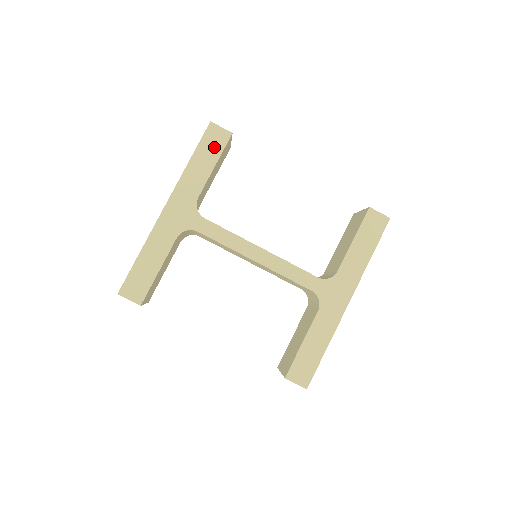
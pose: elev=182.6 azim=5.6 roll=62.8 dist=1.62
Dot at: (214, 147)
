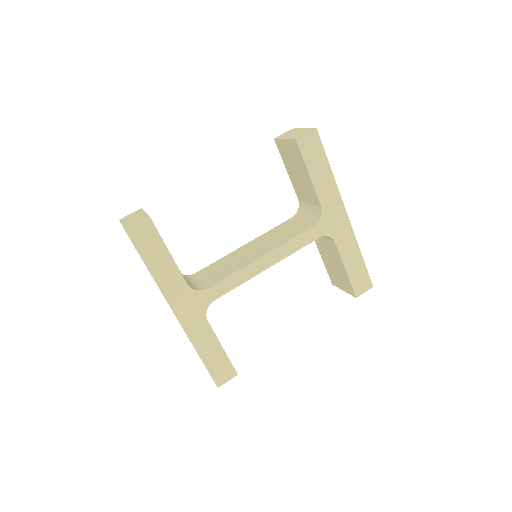
Dot at: (152, 242)
